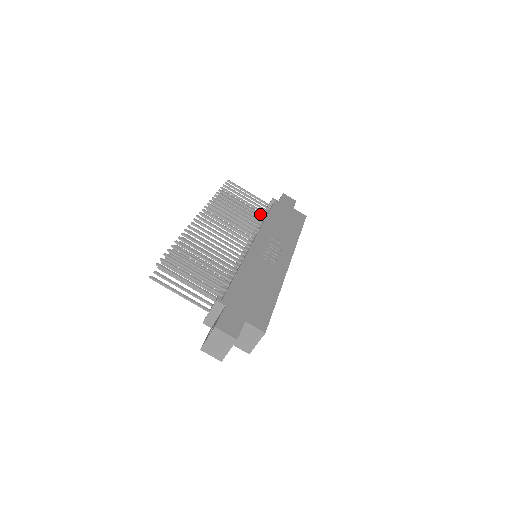
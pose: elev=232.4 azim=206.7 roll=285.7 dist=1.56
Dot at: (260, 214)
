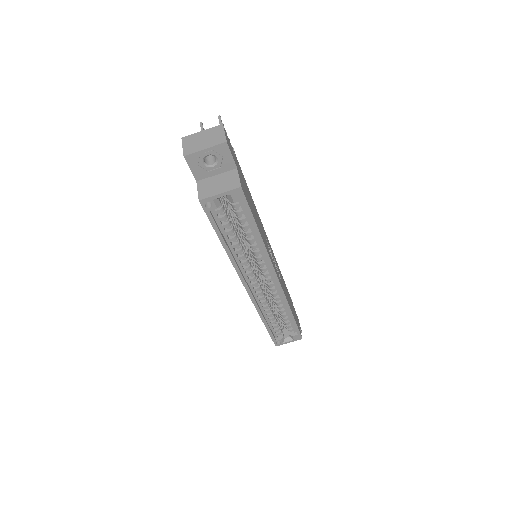
Dot at: occluded
